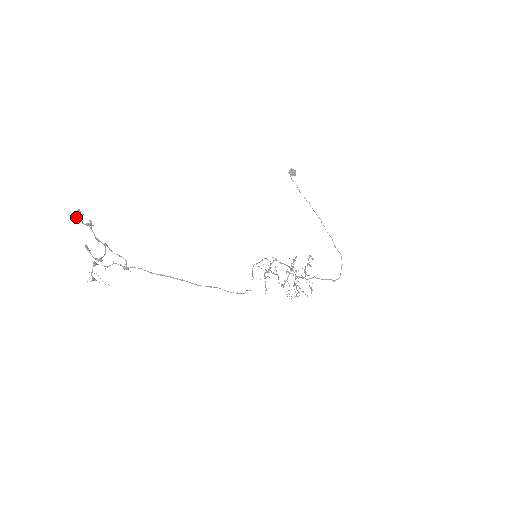
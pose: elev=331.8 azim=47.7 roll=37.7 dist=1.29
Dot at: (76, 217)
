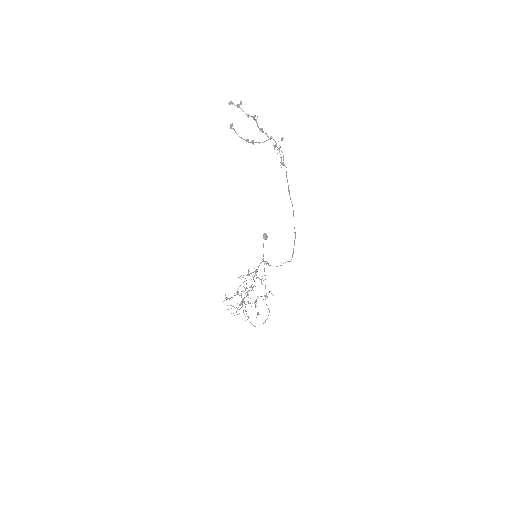
Dot at: occluded
